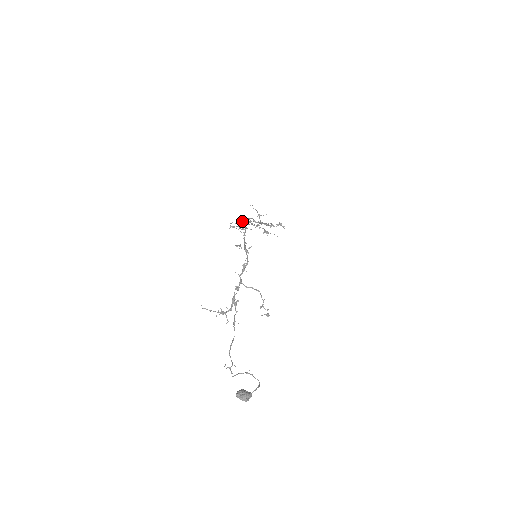
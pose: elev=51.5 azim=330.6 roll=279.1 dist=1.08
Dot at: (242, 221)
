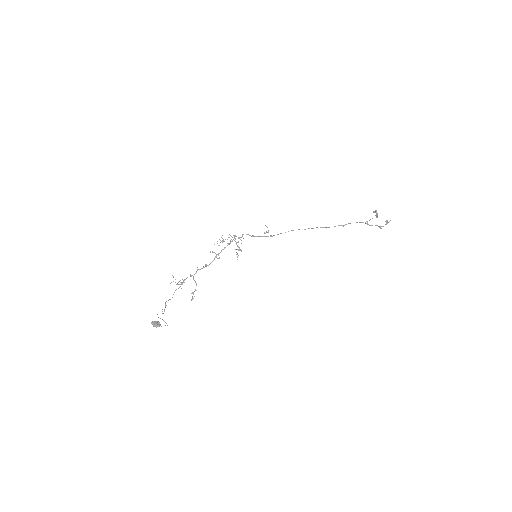
Dot at: (233, 235)
